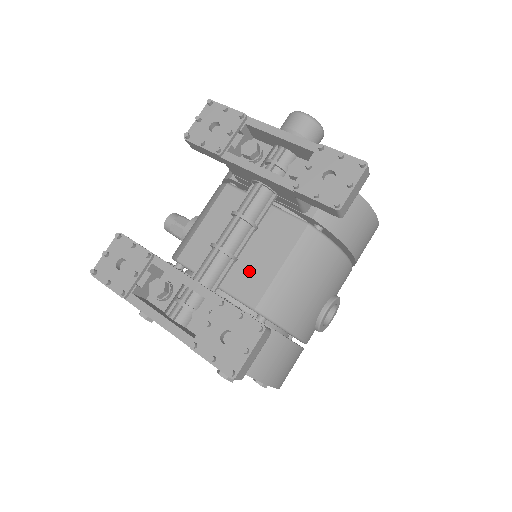
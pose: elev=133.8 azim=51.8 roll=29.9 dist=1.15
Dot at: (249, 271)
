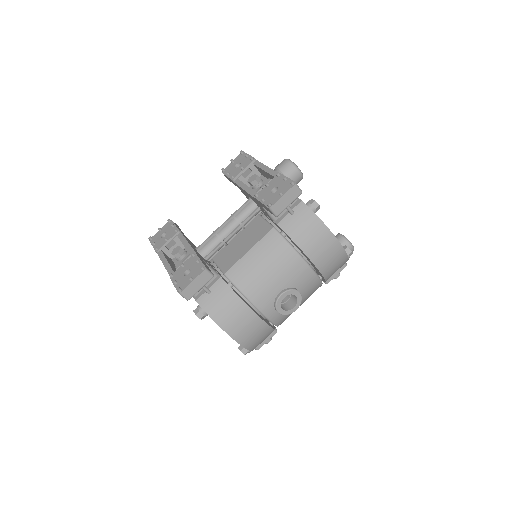
Dot at: (232, 253)
